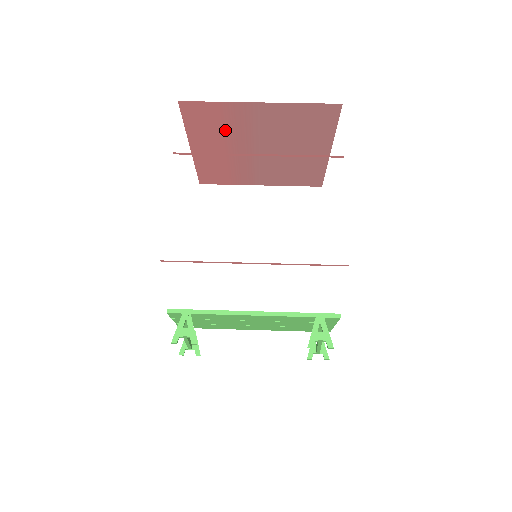
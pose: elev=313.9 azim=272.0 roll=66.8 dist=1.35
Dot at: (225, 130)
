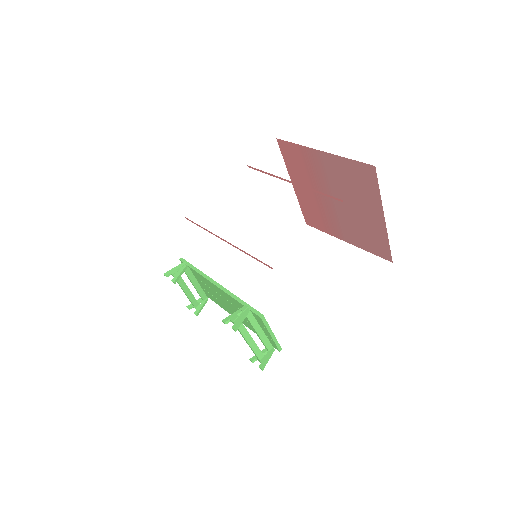
Dot at: (308, 172)
